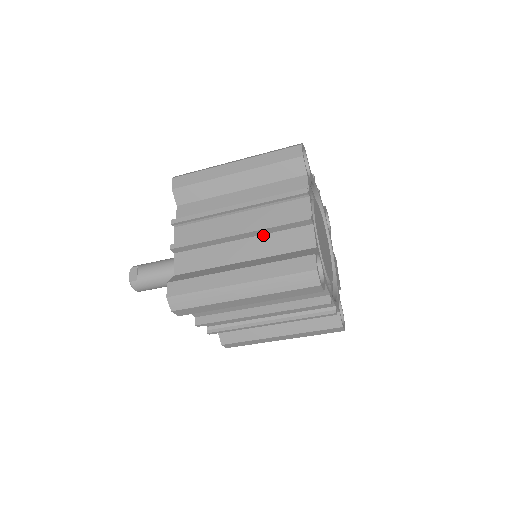
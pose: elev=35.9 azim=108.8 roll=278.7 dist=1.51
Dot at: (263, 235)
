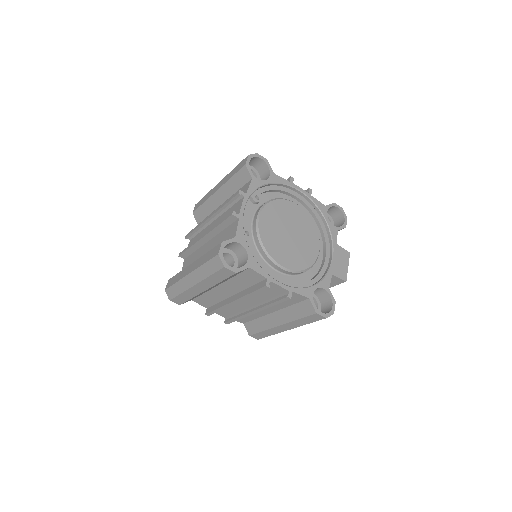
Dot at: (217, 235)
